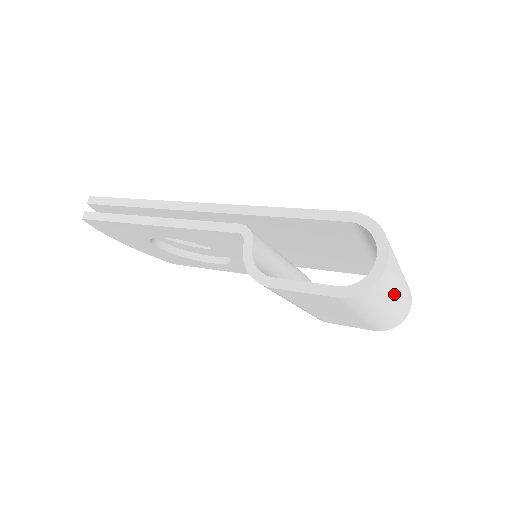
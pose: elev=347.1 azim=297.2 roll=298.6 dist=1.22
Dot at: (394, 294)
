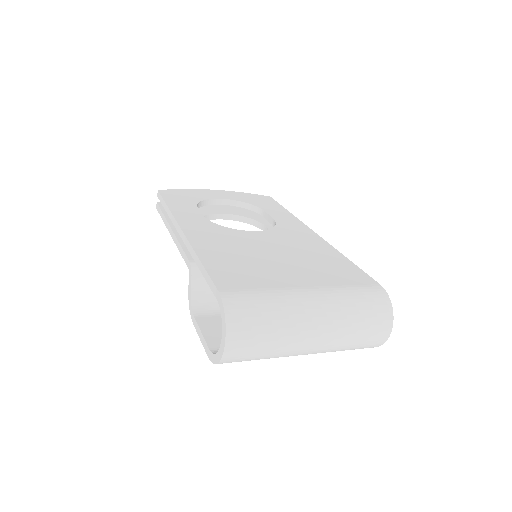
Dot at: (291, 351)
